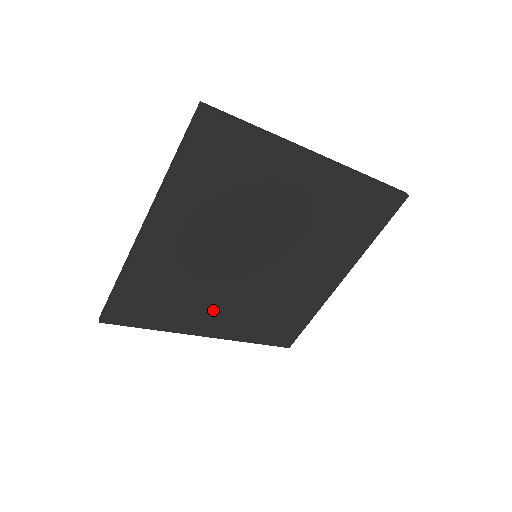
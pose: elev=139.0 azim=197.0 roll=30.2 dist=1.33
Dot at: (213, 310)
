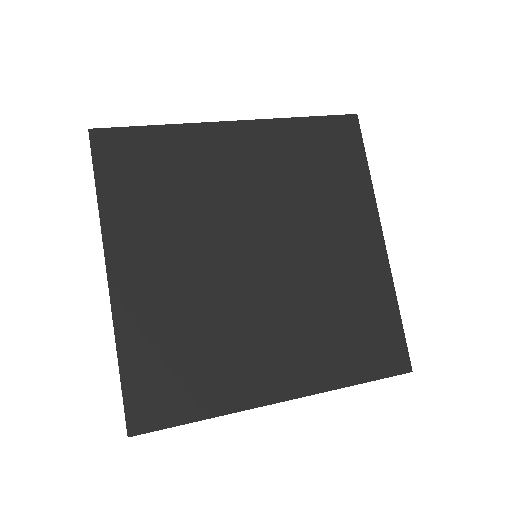
Dot at: (159, 254)
